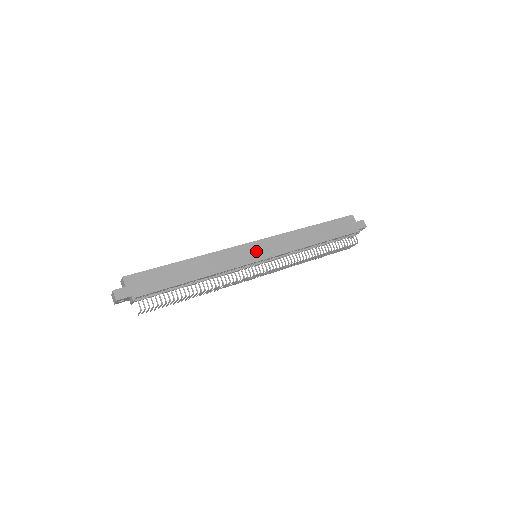
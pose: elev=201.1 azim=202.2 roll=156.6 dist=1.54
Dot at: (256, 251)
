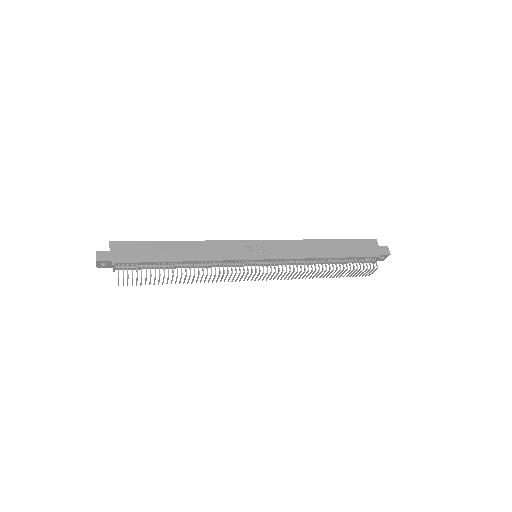
Dot at: (256, 250)
